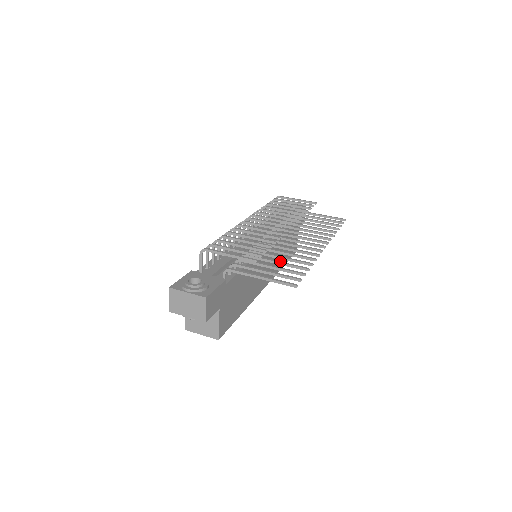
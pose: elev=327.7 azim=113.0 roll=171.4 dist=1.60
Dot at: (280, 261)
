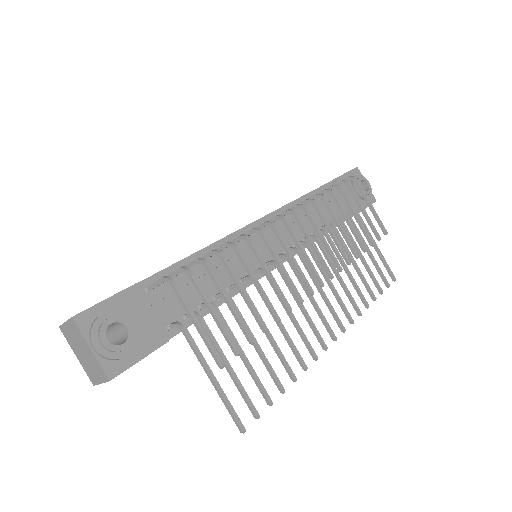
Dot at: occluded
